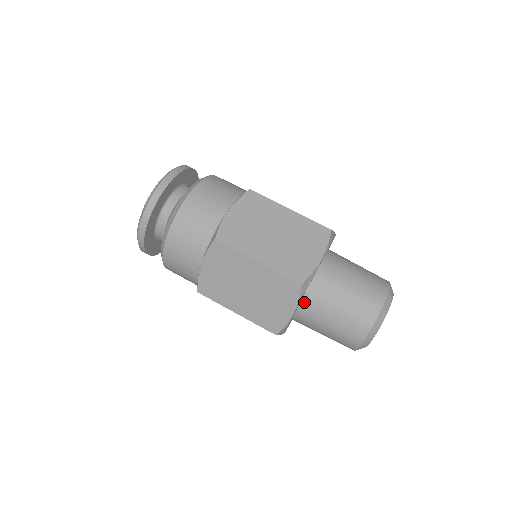
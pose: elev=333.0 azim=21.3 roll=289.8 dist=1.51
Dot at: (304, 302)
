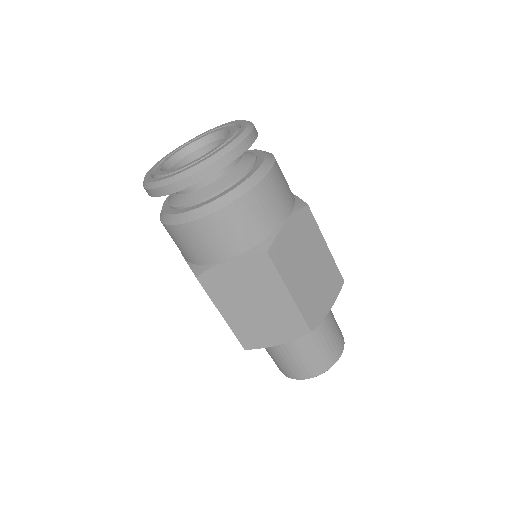
Dot at: occluded
